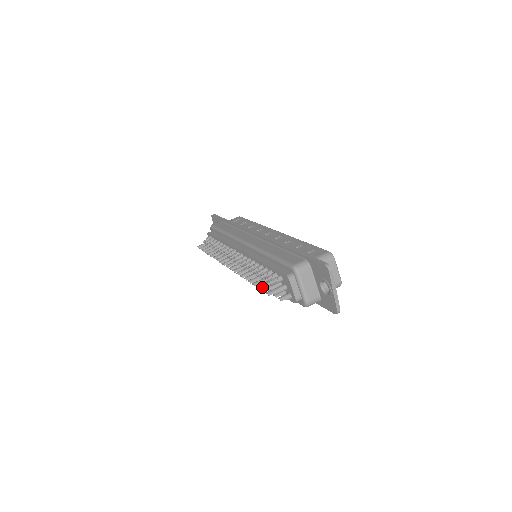
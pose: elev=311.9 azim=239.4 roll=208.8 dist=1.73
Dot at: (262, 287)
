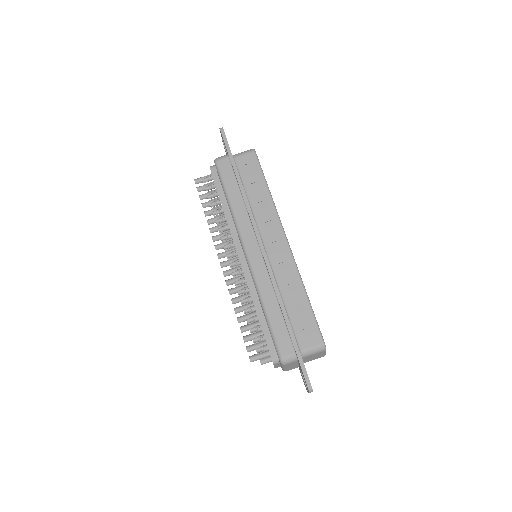
Dot at: occluded
